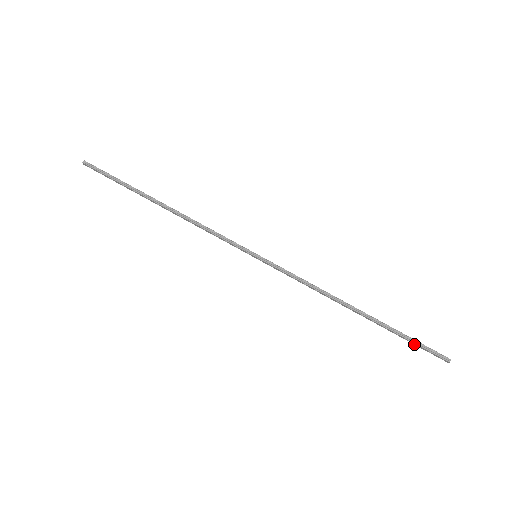
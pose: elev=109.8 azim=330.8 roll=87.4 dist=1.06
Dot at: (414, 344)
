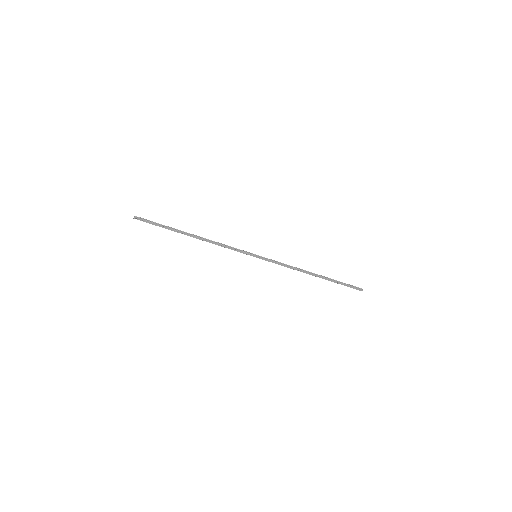
Dot at: occluded
